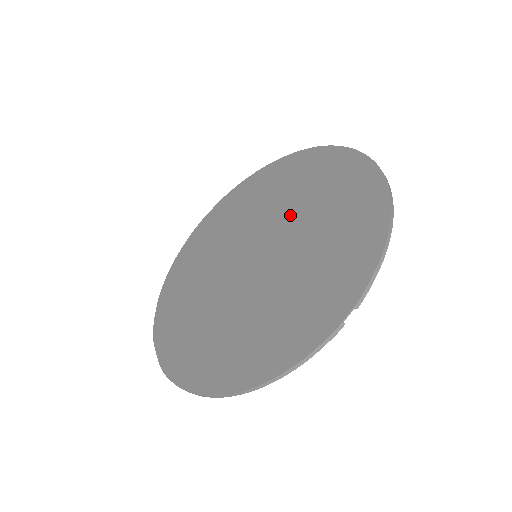
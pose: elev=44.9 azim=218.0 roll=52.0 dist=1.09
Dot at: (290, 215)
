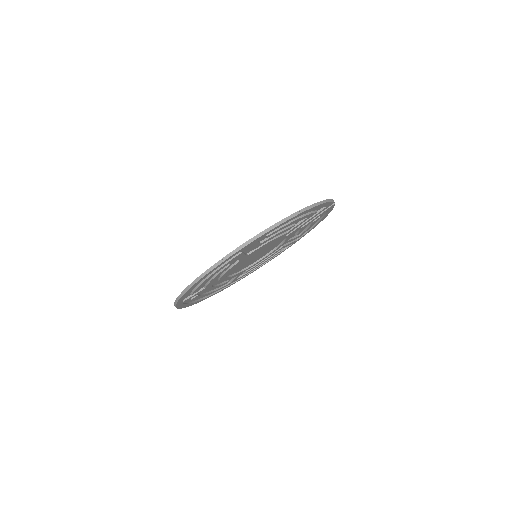
Dot at: (265, 254)
